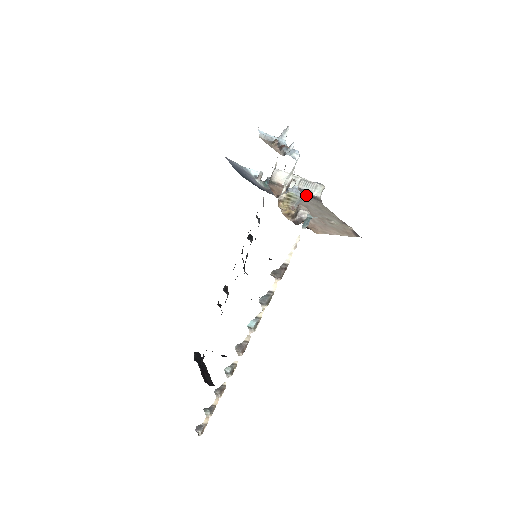
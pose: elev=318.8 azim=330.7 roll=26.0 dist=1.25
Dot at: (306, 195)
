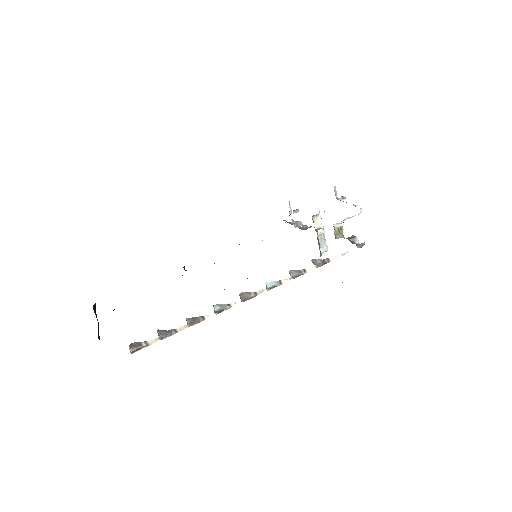
Dot at: (319, 245)
